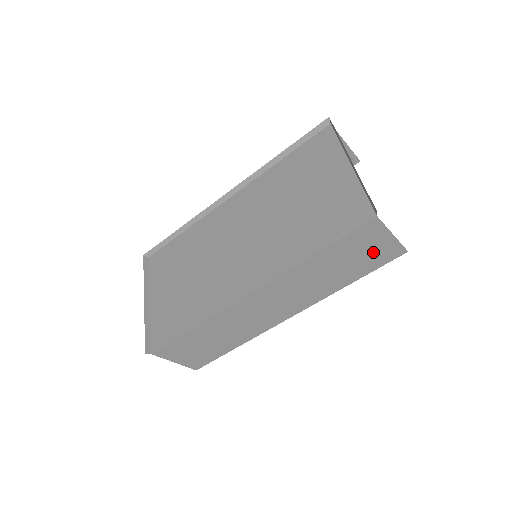
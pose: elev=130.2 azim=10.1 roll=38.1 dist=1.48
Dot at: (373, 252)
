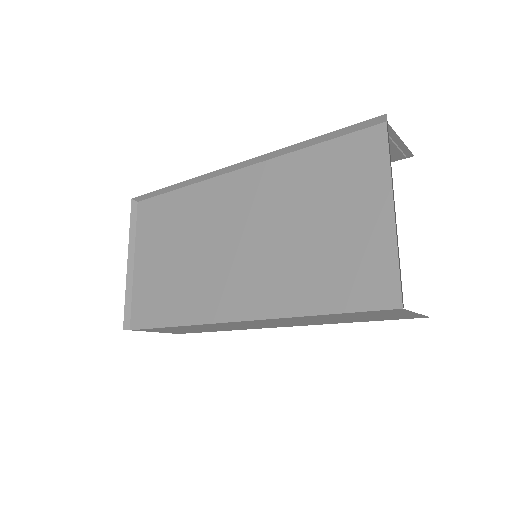
Dot at: (388, 316)
